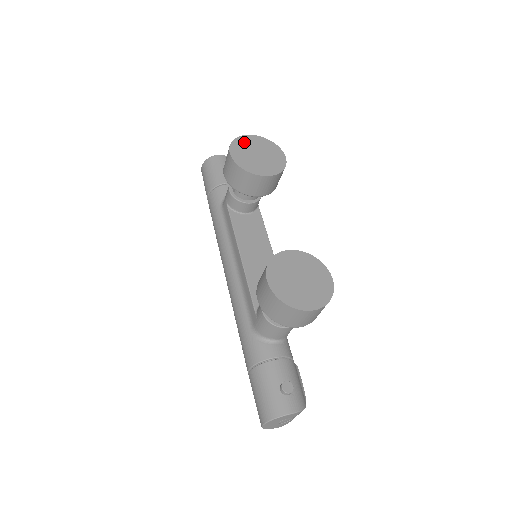
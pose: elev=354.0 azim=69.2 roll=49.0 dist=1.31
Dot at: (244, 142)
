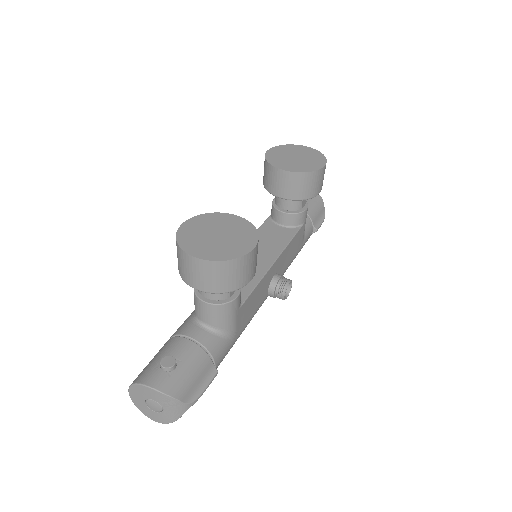
Dot at: (292, 148)
